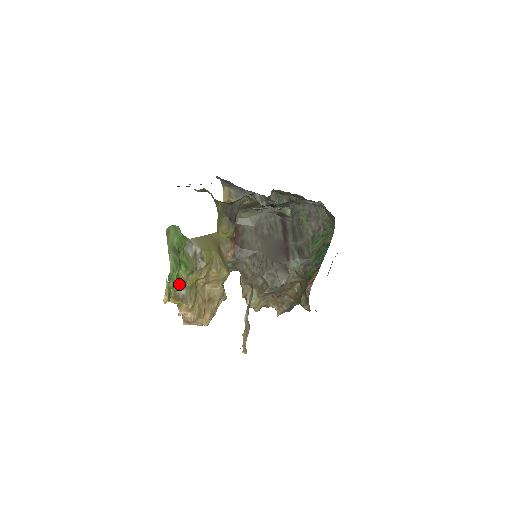
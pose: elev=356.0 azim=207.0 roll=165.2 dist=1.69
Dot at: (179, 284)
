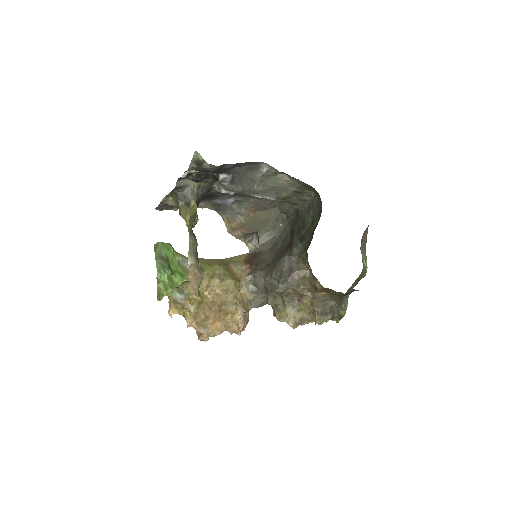
Dot at: occluded
